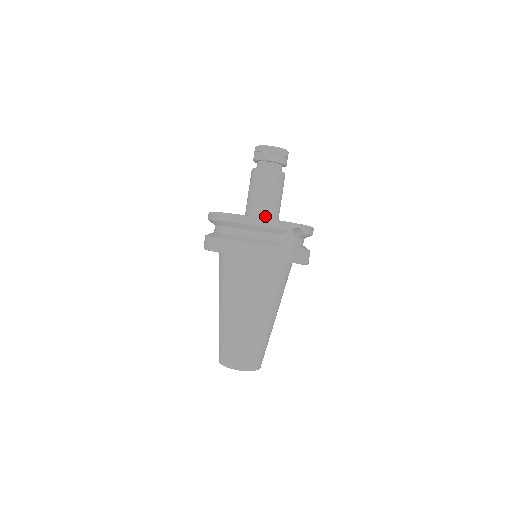
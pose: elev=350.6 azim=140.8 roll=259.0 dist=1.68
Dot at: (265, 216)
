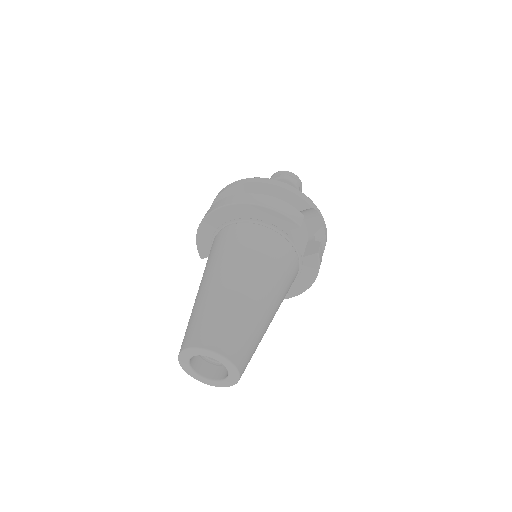
Dot at: occluded
